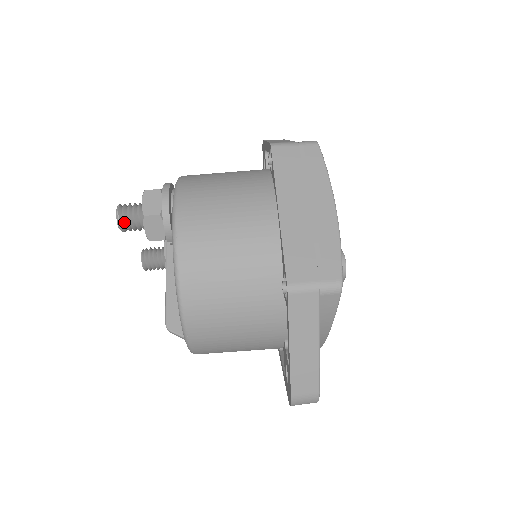
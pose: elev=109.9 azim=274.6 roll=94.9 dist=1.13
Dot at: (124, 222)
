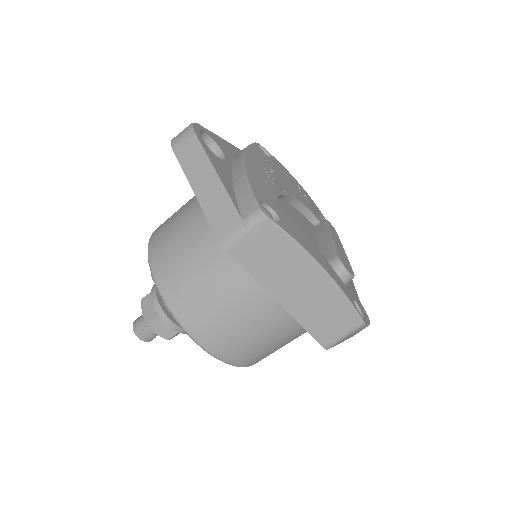
Dot at: (152, 338)
